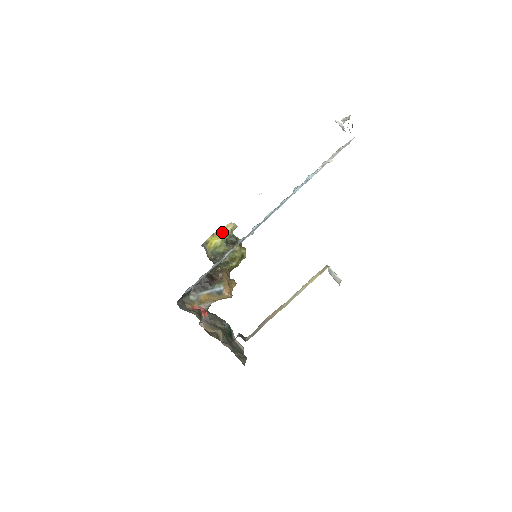
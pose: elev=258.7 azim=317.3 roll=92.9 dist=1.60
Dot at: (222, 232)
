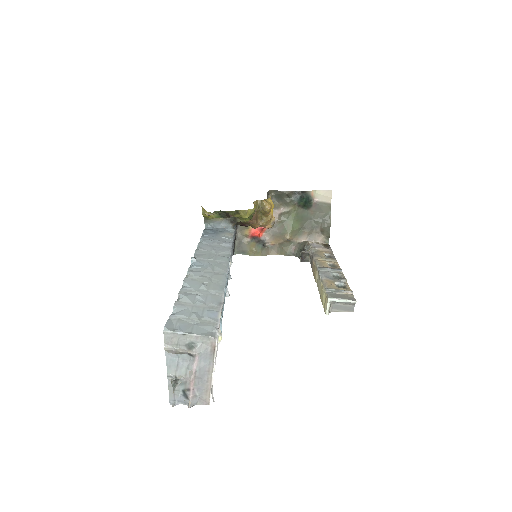
Dot at: (207, 212)
